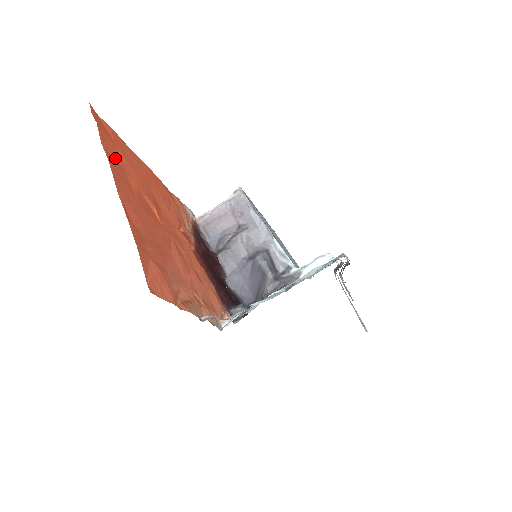
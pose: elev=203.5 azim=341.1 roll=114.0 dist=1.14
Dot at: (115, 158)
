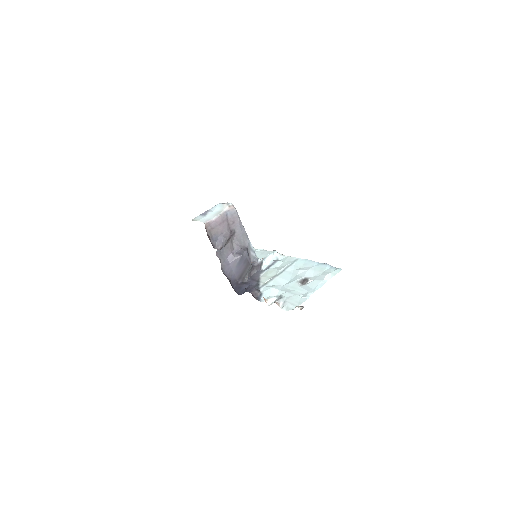
Dot at: occluded
